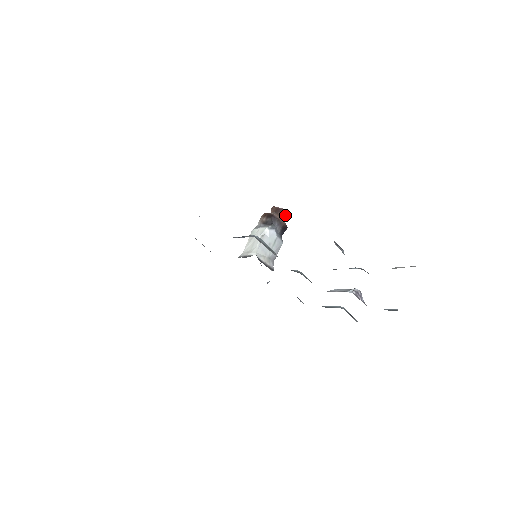
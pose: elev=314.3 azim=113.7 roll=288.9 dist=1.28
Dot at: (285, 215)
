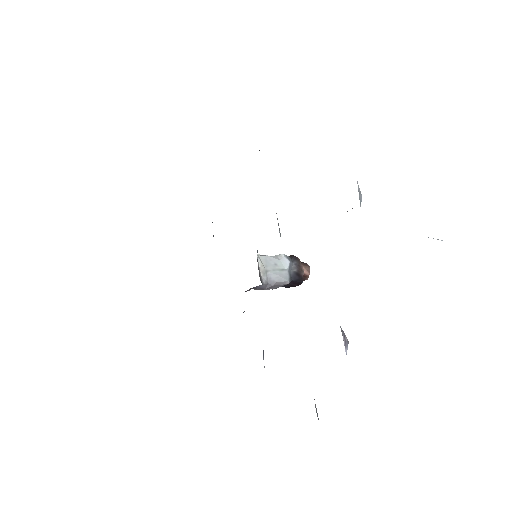
Dot at: (307, 272)
